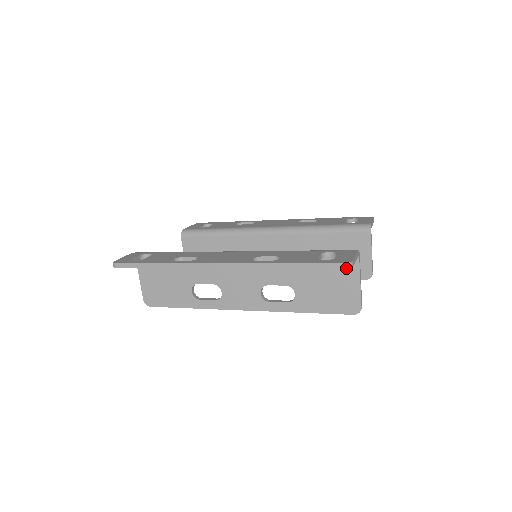
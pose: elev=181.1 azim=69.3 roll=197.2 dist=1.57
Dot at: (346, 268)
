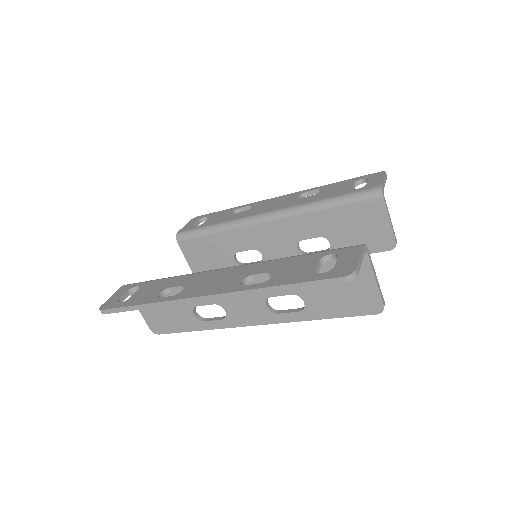
Dot at: (349, 281)
